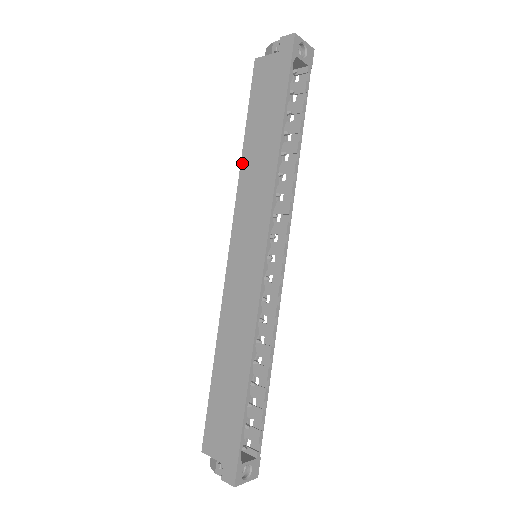
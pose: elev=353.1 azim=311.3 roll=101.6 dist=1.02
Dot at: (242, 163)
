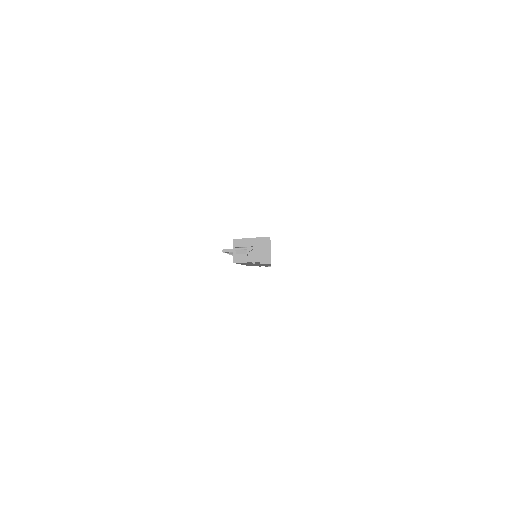
Dot at: occluded
